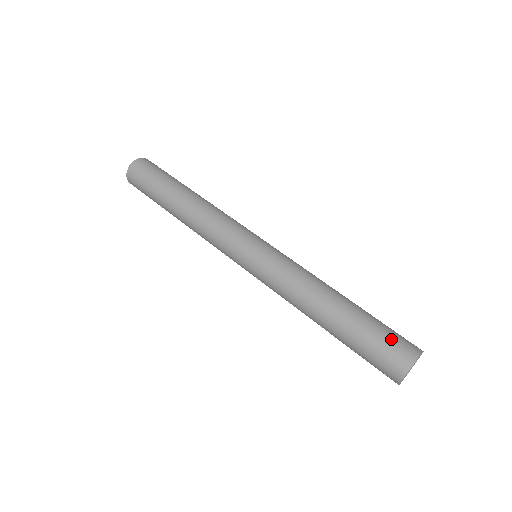
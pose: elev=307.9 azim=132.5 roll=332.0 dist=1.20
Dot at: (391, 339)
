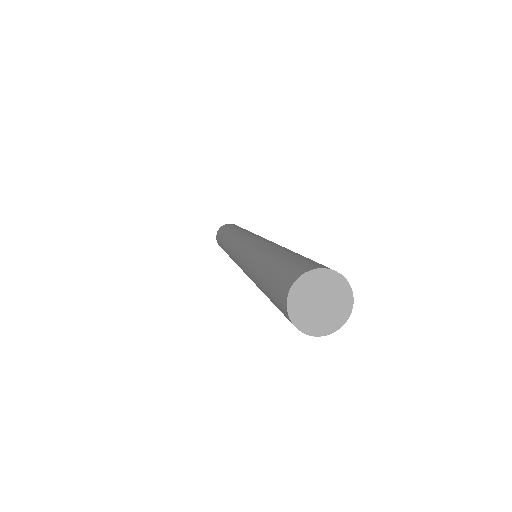
Dot at: (288, 267)
